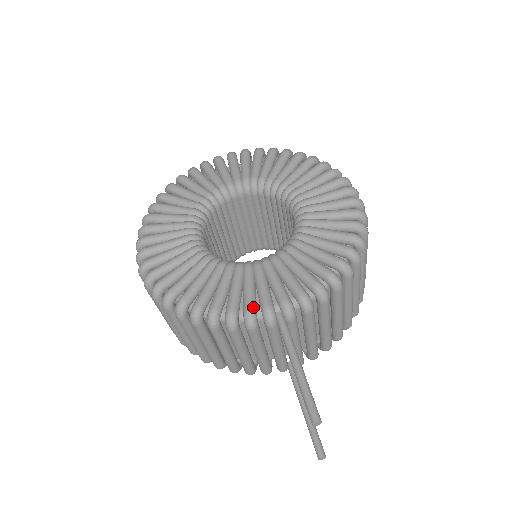
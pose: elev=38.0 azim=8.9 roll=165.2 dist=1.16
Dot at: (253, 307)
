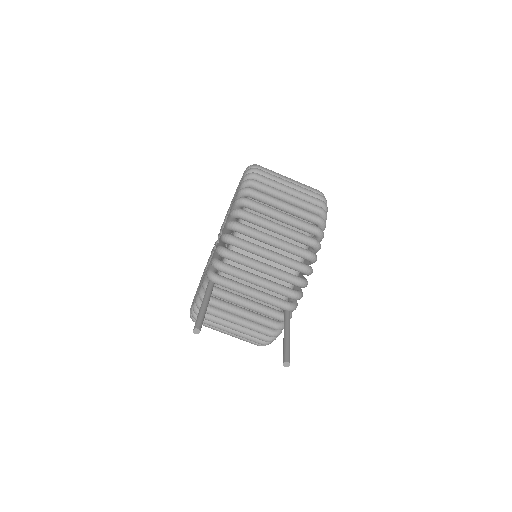
Dot at: (201, 288)
